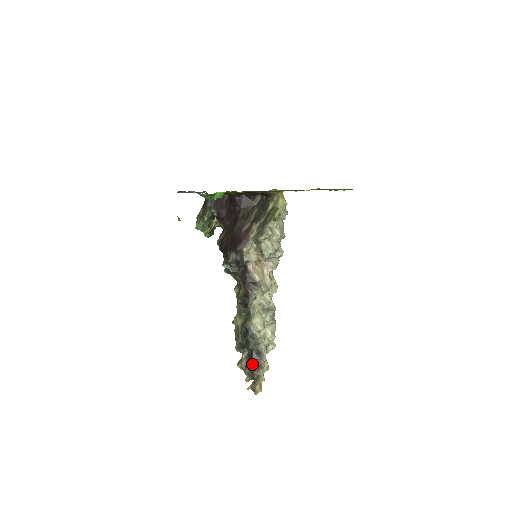
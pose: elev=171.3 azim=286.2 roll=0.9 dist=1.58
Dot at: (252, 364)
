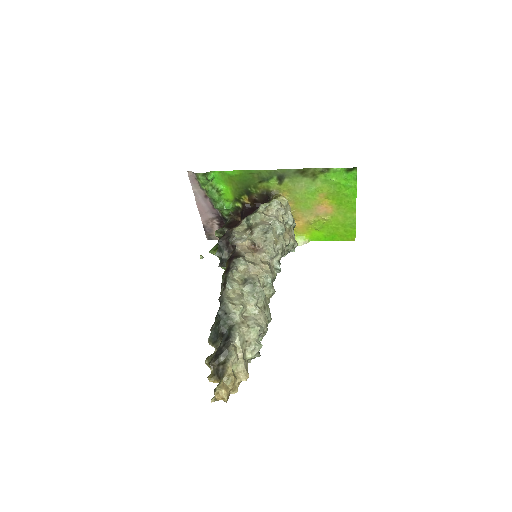
Dot at: (219, 350)
